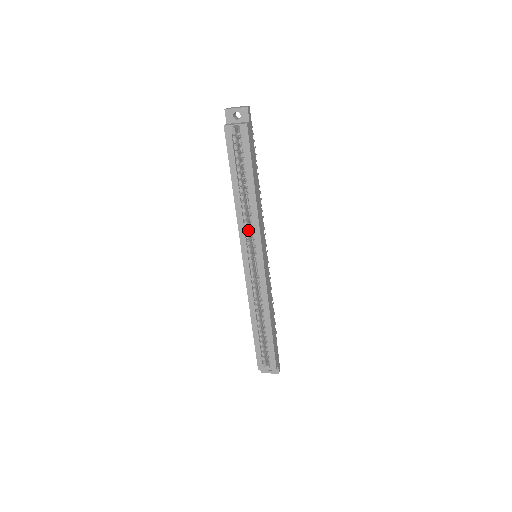
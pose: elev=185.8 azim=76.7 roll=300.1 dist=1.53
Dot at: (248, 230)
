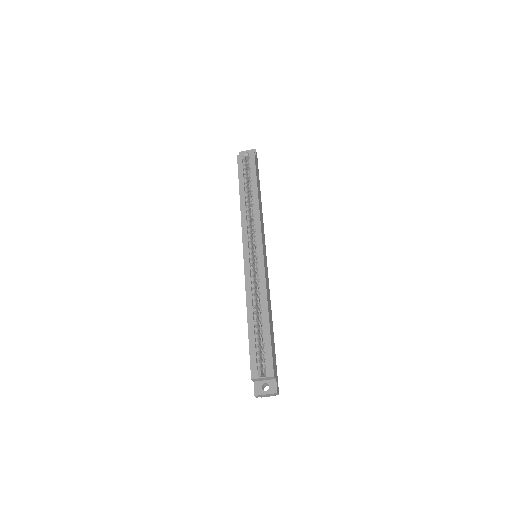
Dot at: (250, 225)
